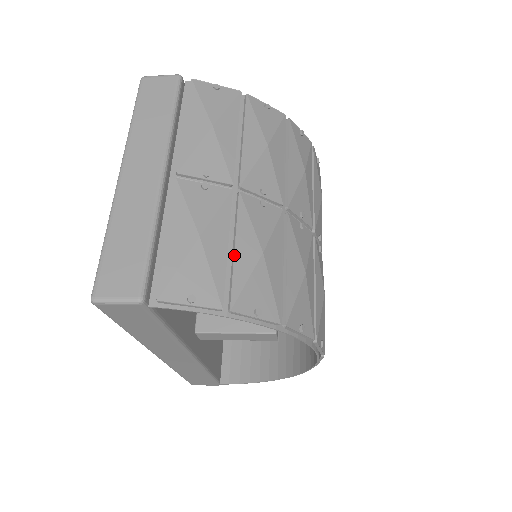
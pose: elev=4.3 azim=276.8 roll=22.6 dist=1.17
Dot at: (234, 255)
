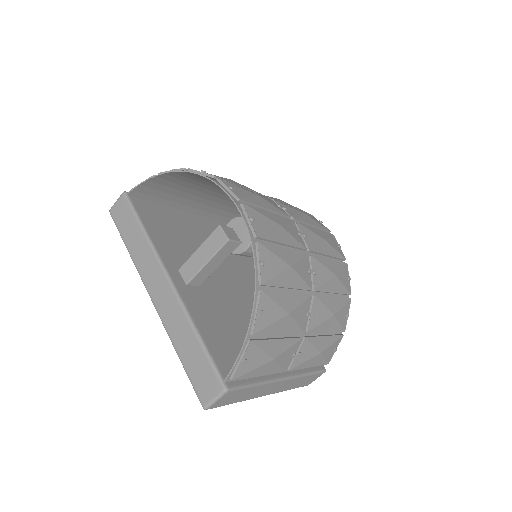
Dot at: occluded
